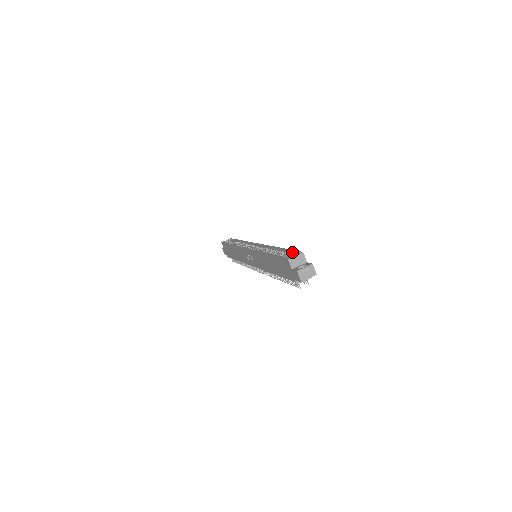
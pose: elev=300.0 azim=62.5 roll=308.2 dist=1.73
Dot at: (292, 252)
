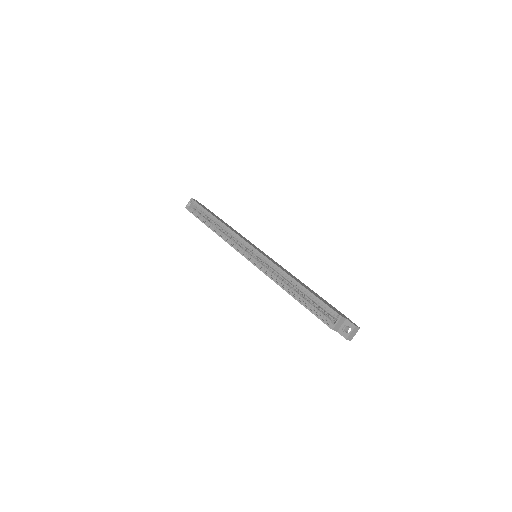
Dot at: (323, 304)
